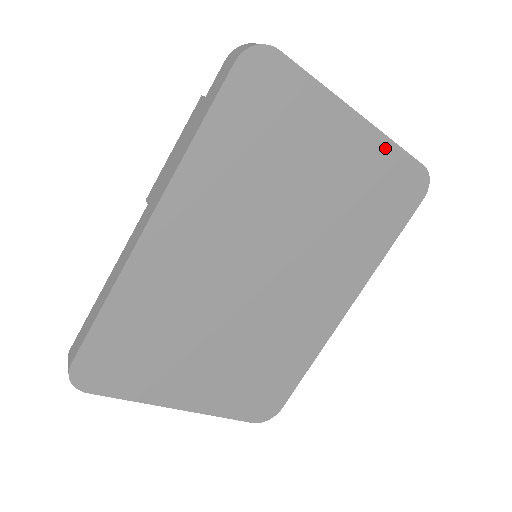
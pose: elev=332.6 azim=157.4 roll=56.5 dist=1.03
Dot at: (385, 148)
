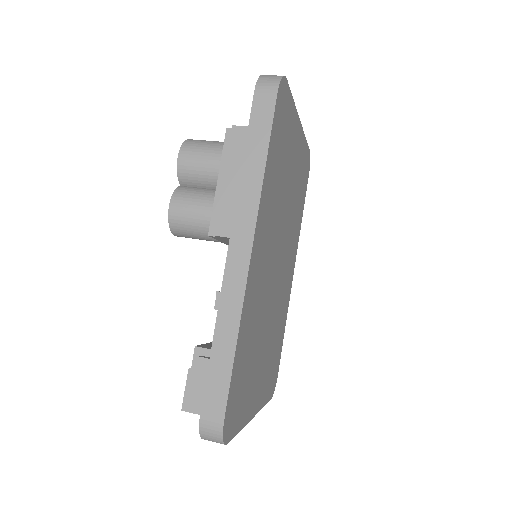
Dot at: (304, 143)
